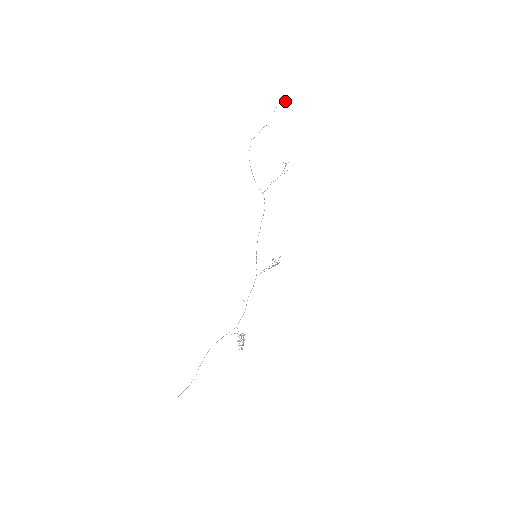
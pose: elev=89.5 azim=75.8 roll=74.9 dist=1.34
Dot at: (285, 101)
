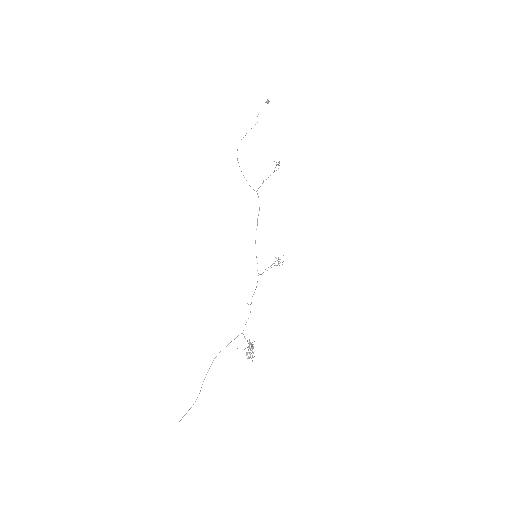
Dot at: (268, 103)
